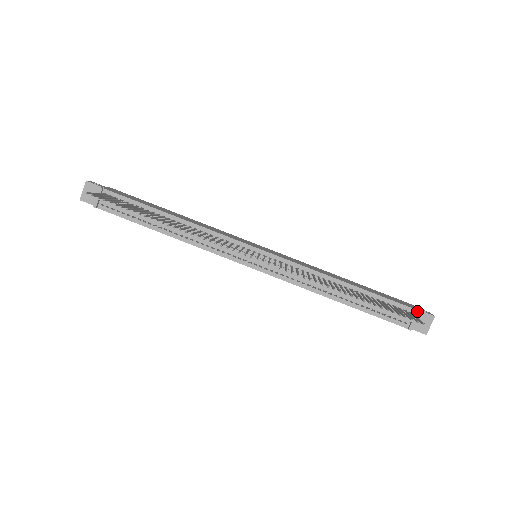
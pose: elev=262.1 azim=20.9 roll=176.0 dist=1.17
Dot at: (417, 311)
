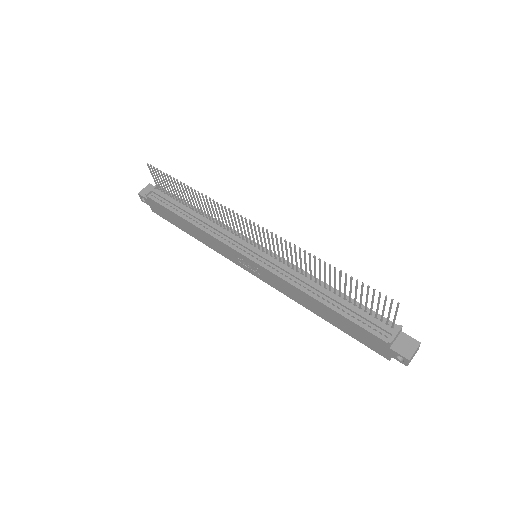
Dot at: (400, 325)
